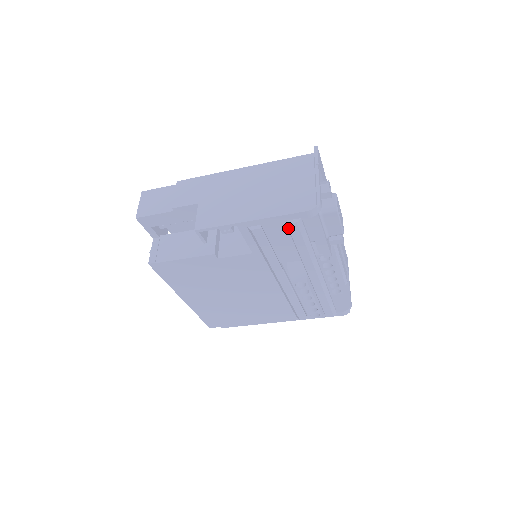
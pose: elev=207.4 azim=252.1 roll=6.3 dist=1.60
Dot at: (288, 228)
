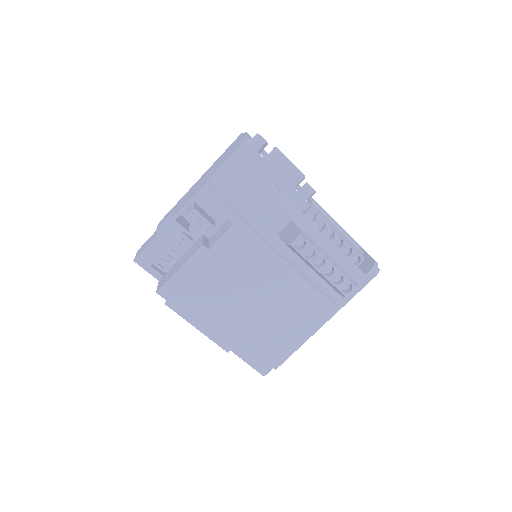
Dot at: (238, 170)
